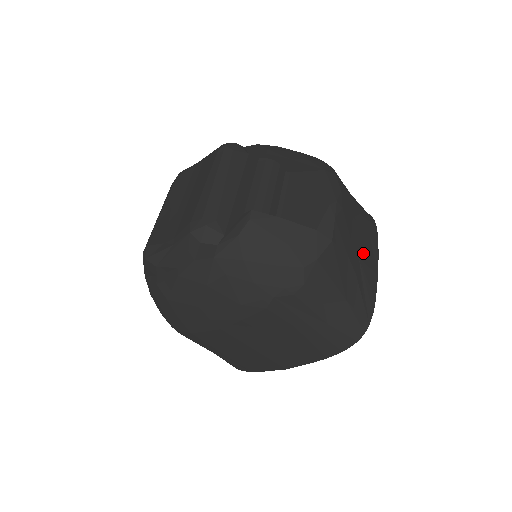
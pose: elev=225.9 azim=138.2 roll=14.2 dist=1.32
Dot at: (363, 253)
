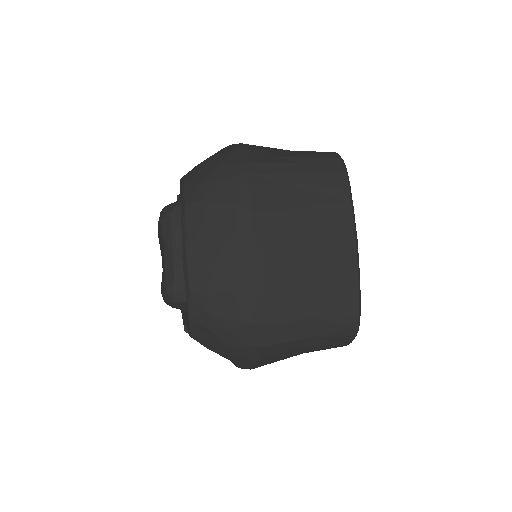
Dot at: occluded
